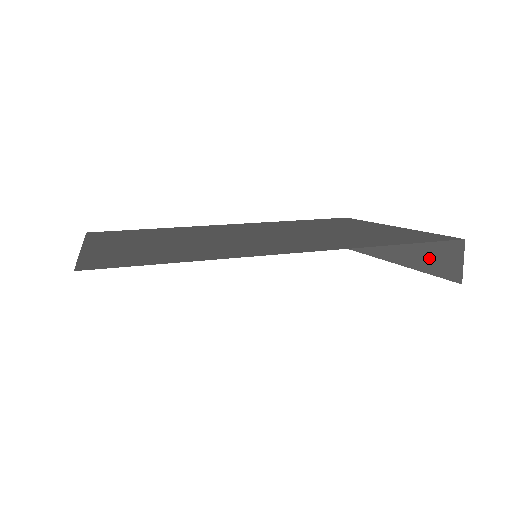
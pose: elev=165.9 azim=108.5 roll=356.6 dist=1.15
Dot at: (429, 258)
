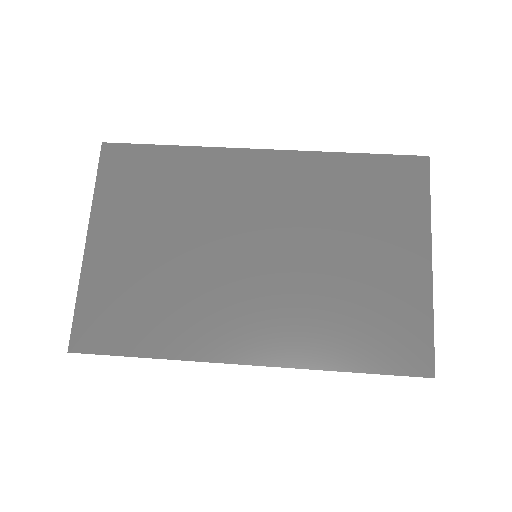
Dot at: occluded
